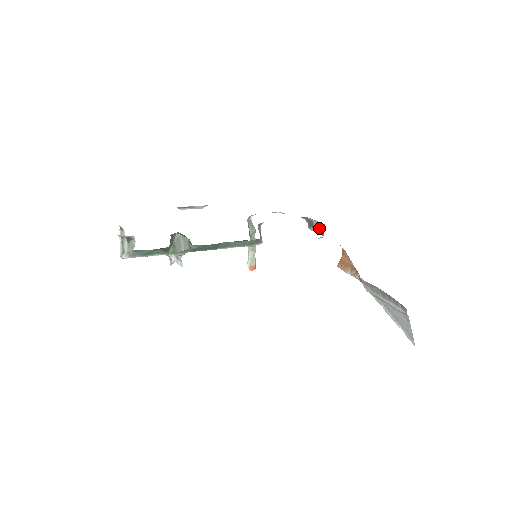
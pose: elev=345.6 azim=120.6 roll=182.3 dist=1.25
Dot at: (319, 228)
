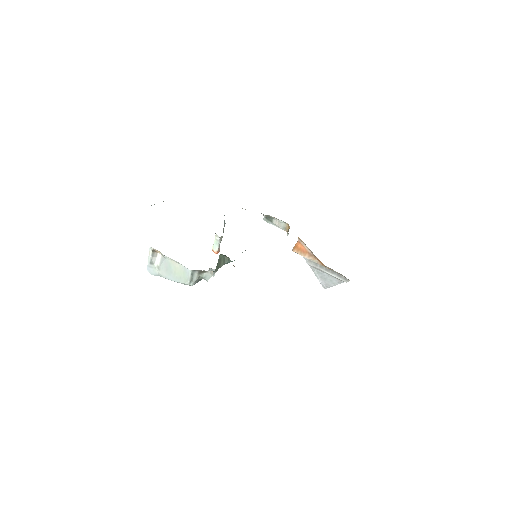
Dot at: (280, 224)
